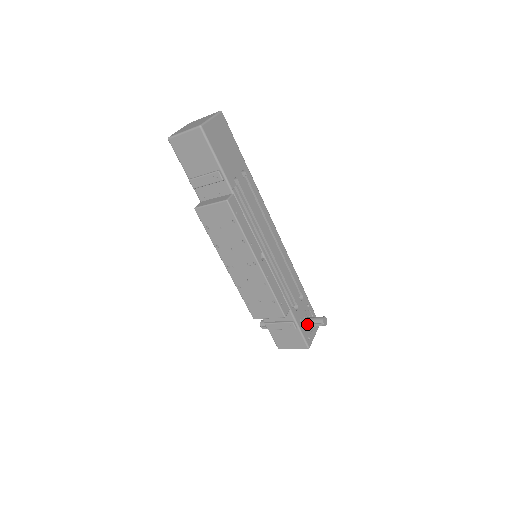
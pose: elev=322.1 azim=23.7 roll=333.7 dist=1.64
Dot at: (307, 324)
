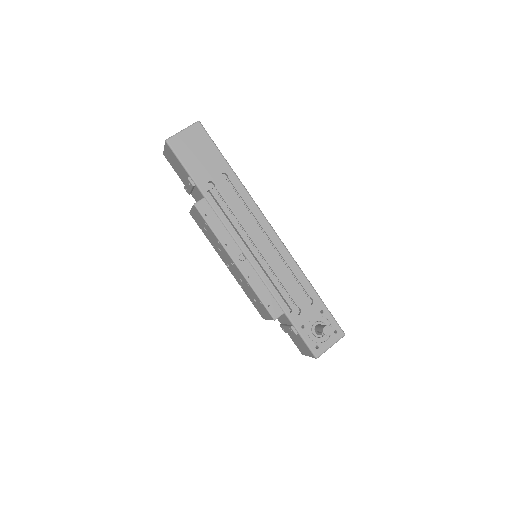
Dot at: (315, 331)
